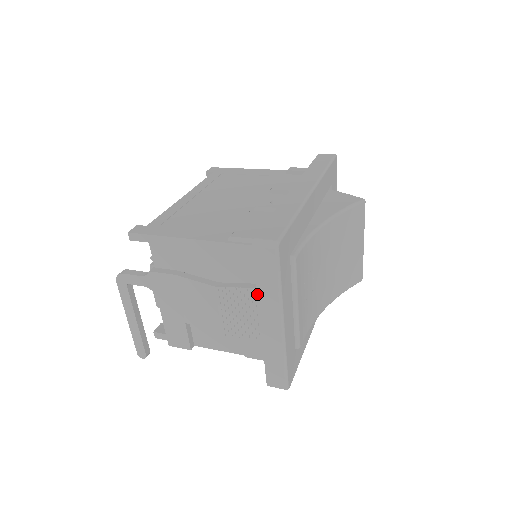
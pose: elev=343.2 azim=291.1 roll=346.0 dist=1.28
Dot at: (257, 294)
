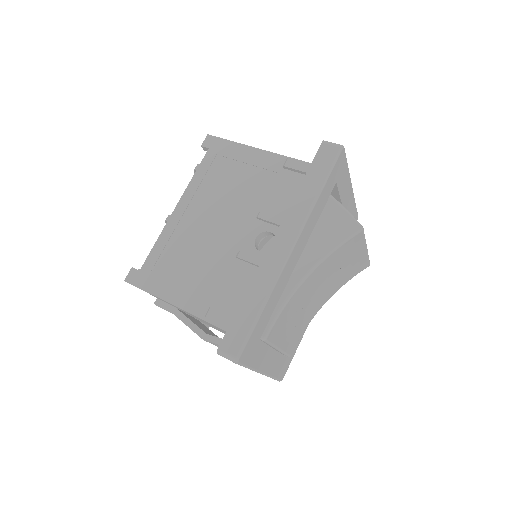
Dot at: occluded
